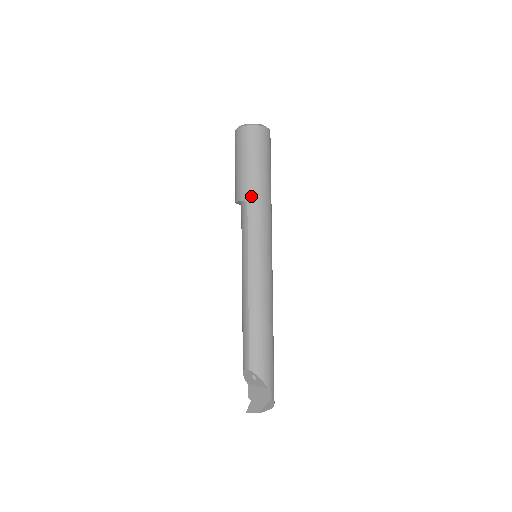
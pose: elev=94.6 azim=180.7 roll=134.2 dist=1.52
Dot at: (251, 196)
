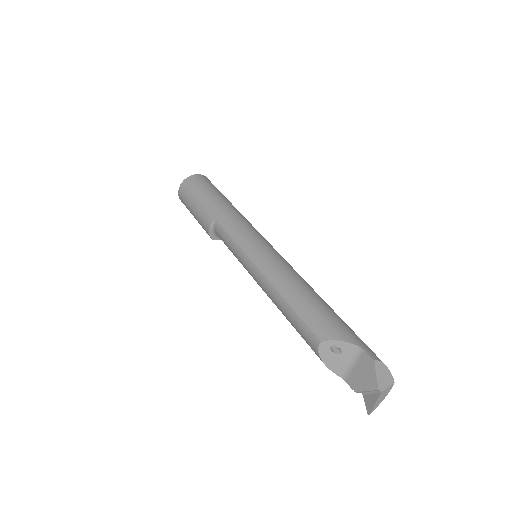
Dot at: (216, 213)
